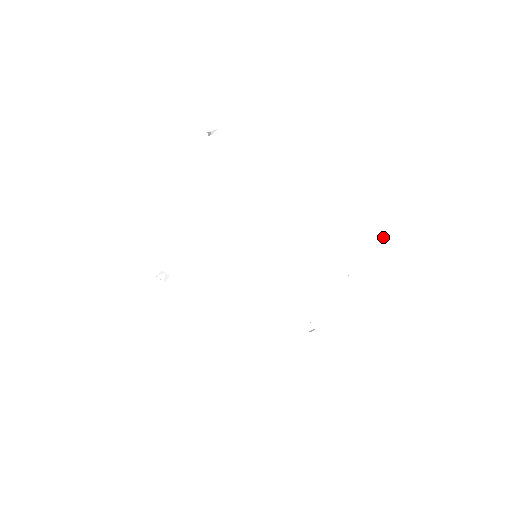
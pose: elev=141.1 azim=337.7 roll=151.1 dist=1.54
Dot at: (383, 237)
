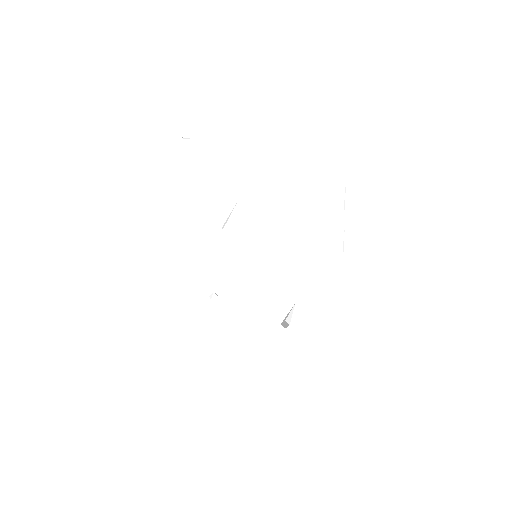
Dot at: (343, 200)
